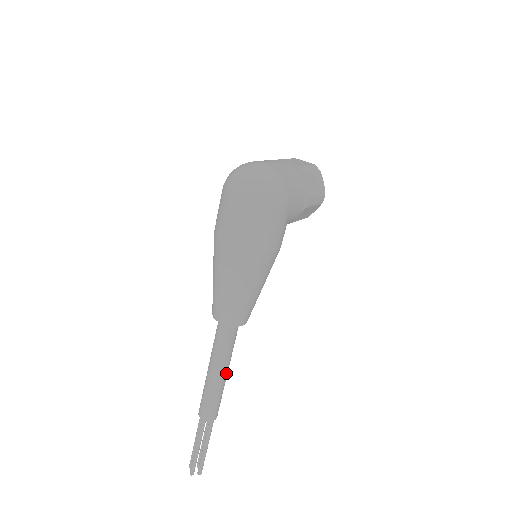
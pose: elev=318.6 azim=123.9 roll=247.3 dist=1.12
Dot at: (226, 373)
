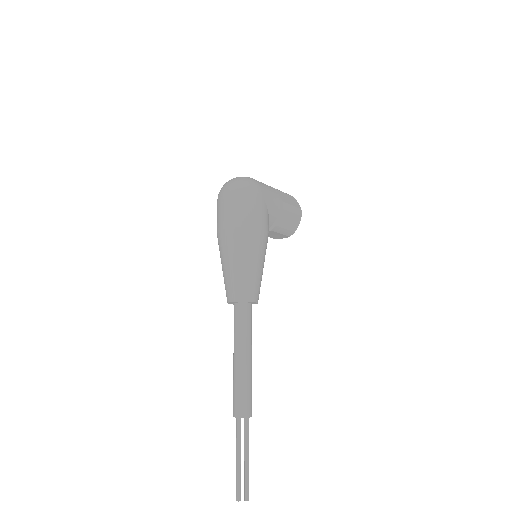
Dot at: (249, 359)
